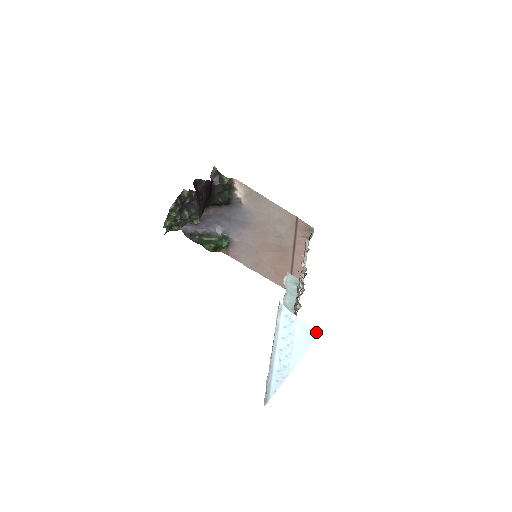
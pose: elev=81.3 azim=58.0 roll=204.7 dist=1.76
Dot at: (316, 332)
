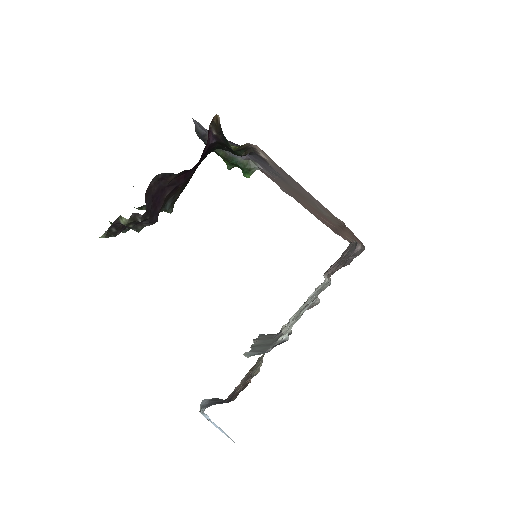
Dot at: occluded
